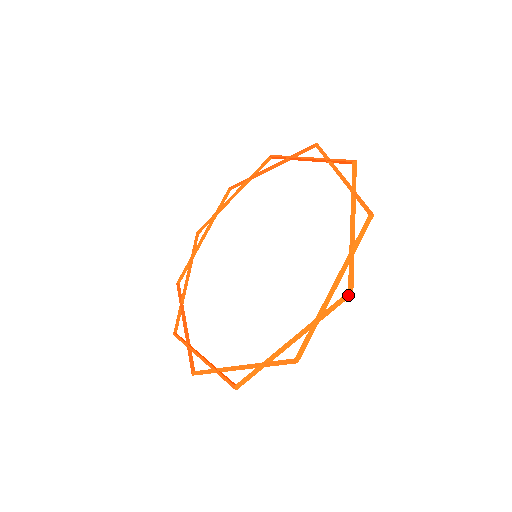
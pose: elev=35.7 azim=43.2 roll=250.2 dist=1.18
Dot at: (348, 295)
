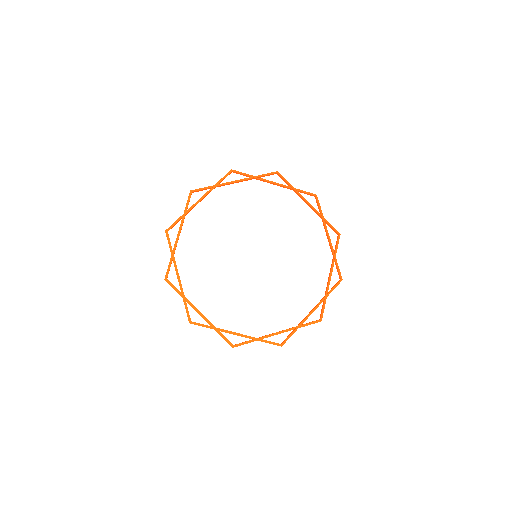
Dot at: (319, 321)
